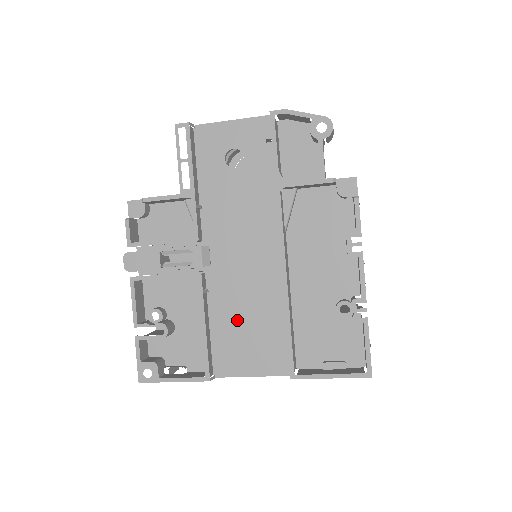
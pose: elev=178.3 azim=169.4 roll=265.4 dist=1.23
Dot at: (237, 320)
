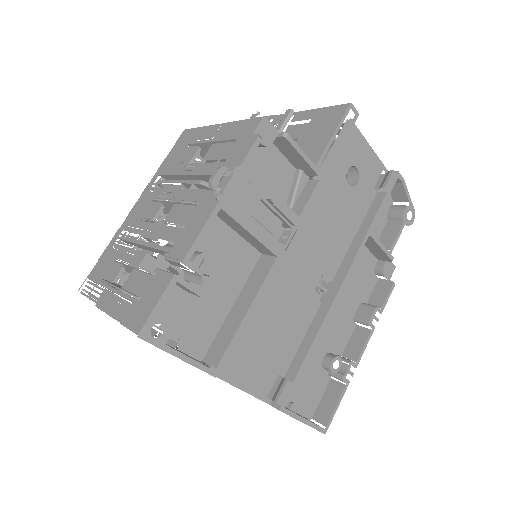
Dot at: (266, 323)
